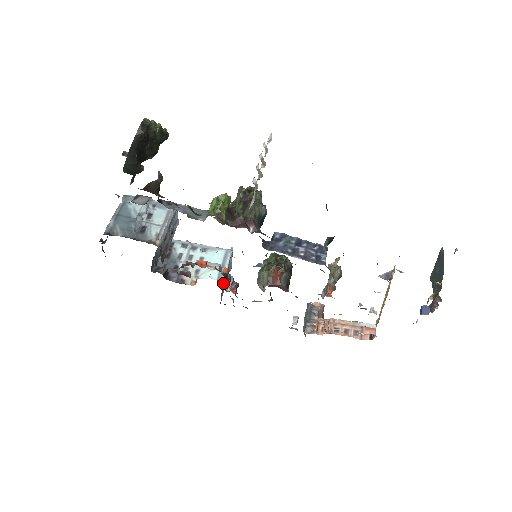
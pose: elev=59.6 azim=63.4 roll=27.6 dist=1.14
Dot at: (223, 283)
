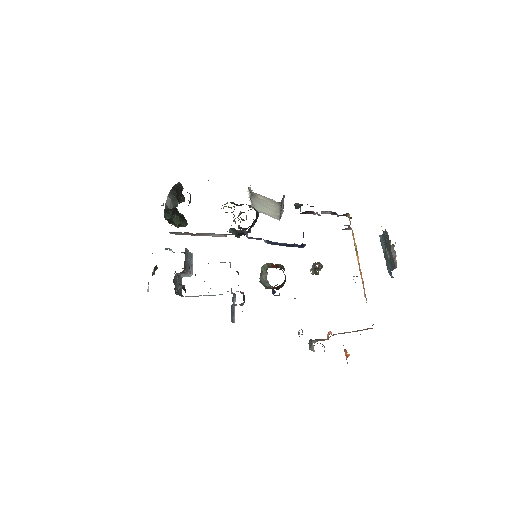
Dot at: occluded
